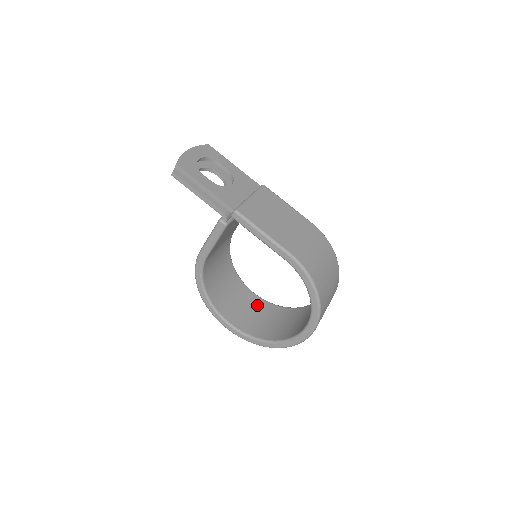
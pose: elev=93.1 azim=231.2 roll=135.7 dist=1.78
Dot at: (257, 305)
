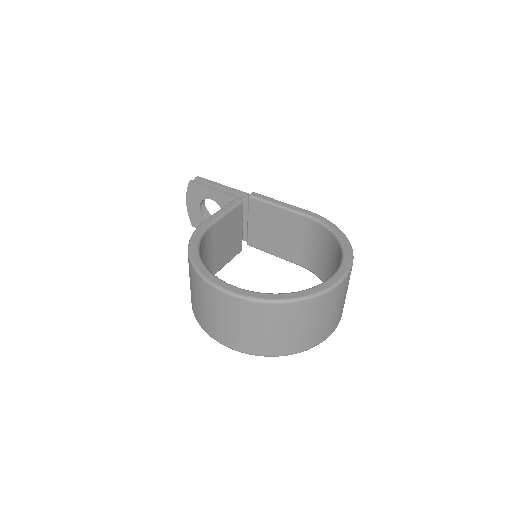
Dot at: occluded
